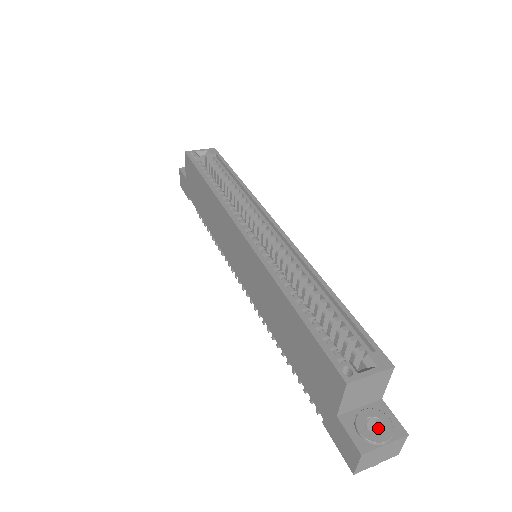
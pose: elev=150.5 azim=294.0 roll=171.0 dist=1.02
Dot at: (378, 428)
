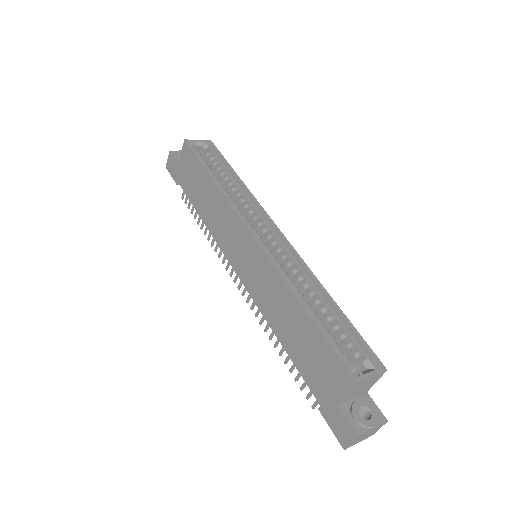
Dot at: (365, 415)
